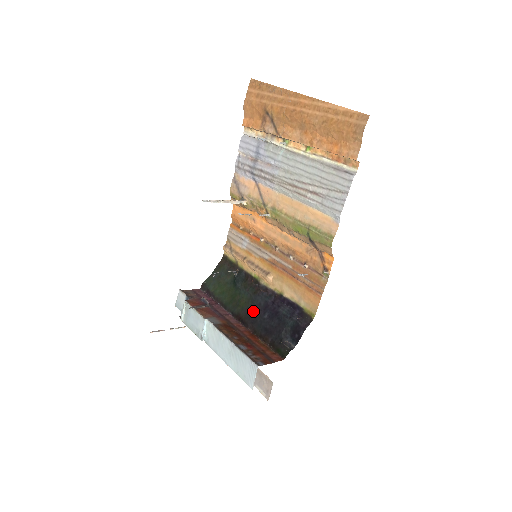
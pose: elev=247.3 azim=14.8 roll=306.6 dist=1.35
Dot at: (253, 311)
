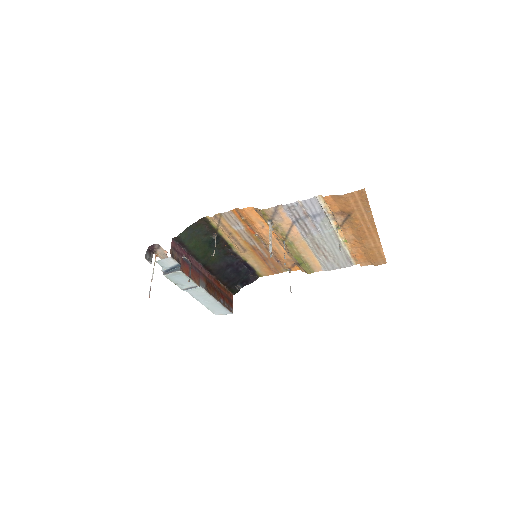
Dot at: (221, 266)
